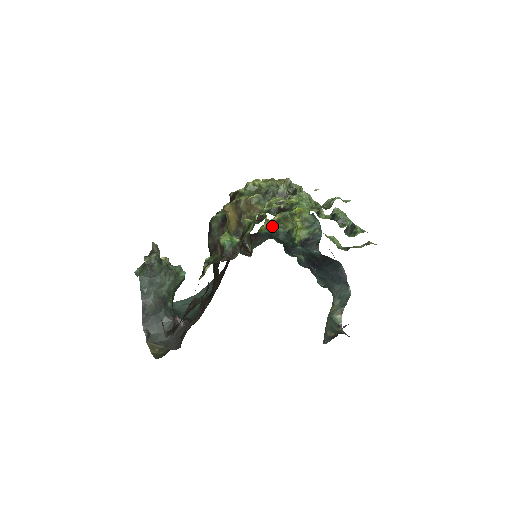
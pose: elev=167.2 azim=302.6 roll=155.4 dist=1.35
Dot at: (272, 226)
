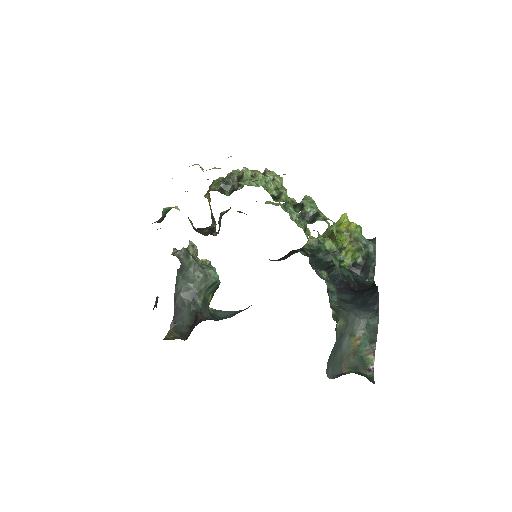
Dot at: (317, 244)
